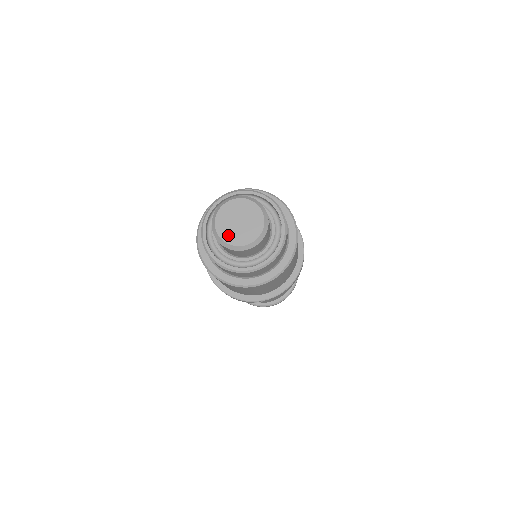
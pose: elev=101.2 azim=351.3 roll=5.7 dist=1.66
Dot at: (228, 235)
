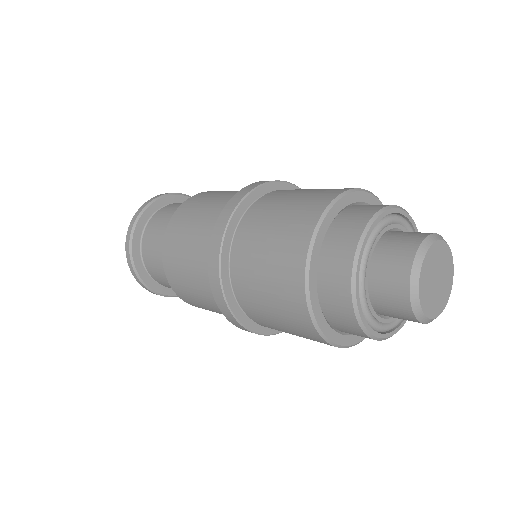
Dot at: (426, 298)
